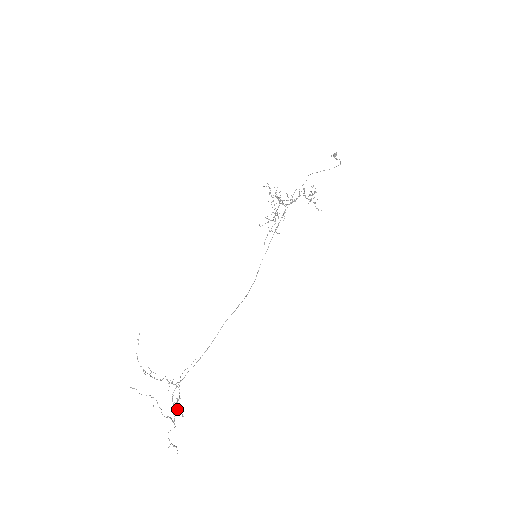
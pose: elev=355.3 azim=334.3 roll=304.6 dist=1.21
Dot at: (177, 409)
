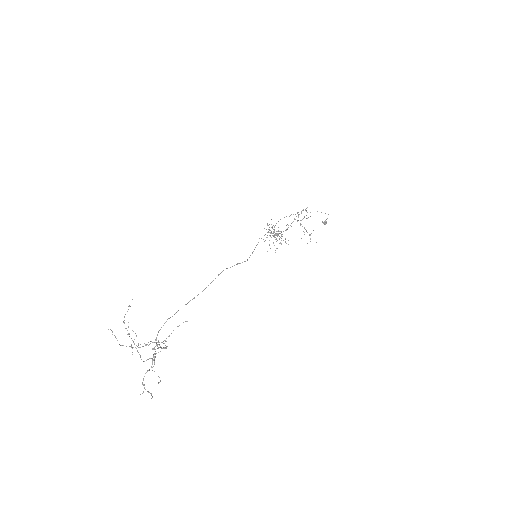
Dot at: (160, 347)
